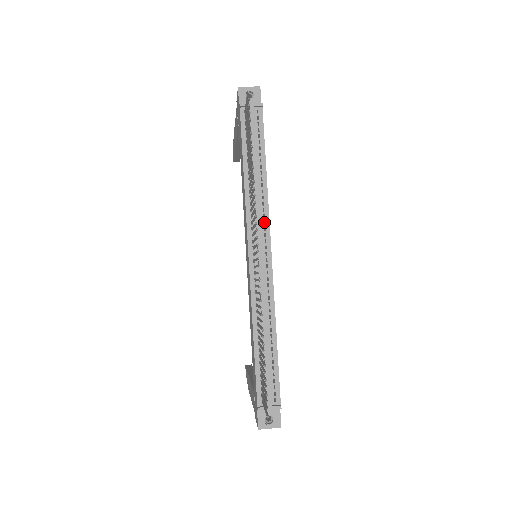
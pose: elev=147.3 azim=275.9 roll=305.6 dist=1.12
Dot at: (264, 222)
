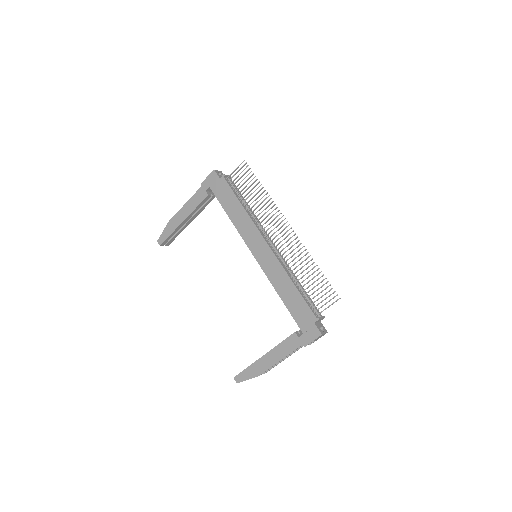
Dot at: occluded
